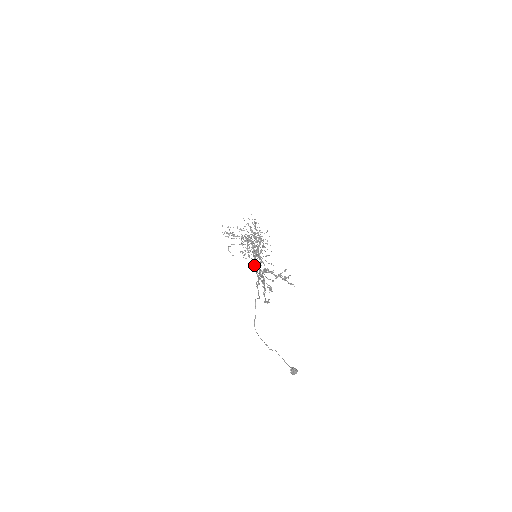
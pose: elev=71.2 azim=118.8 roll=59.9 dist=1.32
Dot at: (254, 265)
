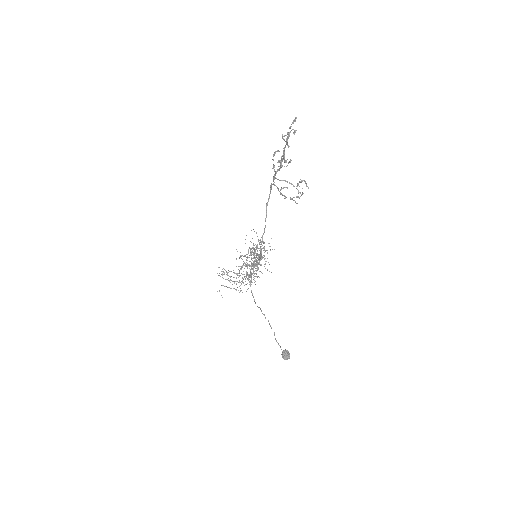
Dot at: (253, 261)
